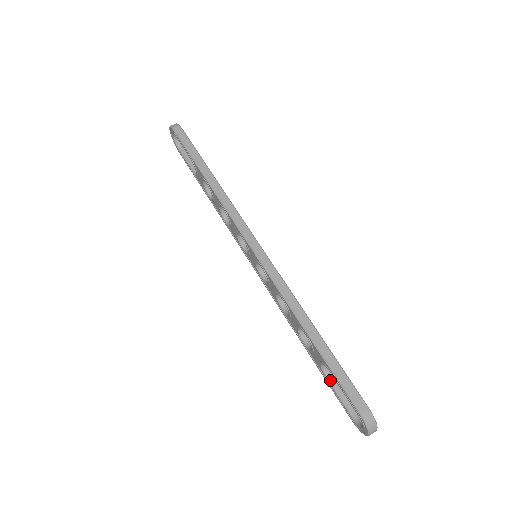
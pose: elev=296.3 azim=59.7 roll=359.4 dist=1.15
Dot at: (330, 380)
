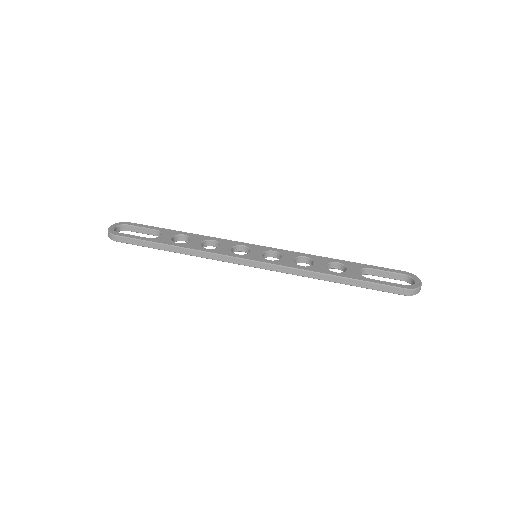
Dot at: occluded
